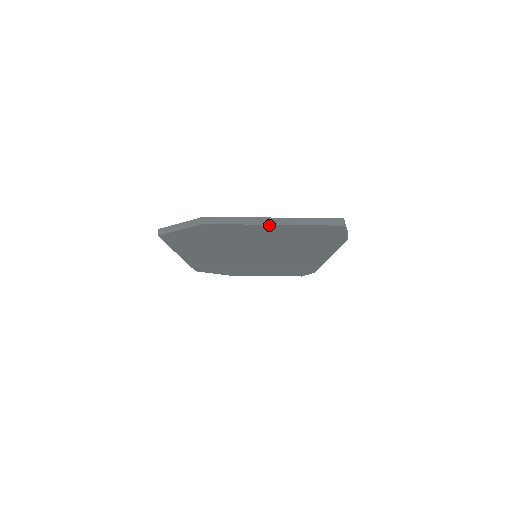
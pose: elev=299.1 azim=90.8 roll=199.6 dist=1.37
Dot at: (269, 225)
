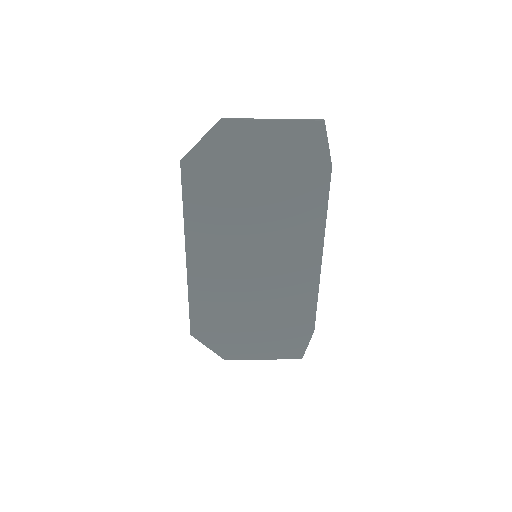
Dot at: (270, 122)
